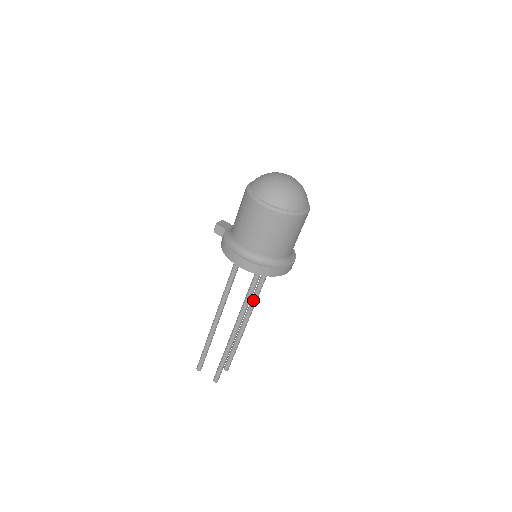
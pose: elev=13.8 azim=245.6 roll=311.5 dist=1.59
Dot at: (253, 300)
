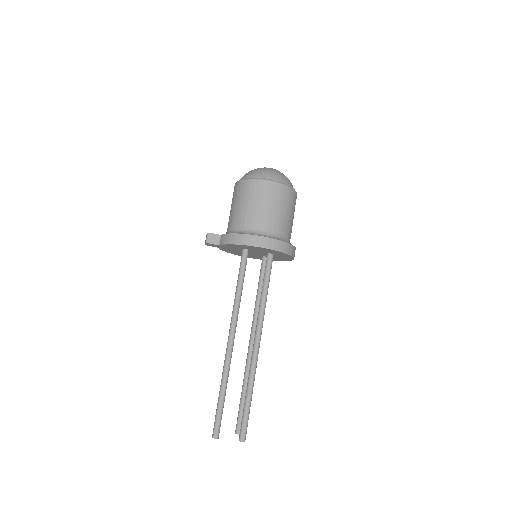
Dot at: (257, 316)
